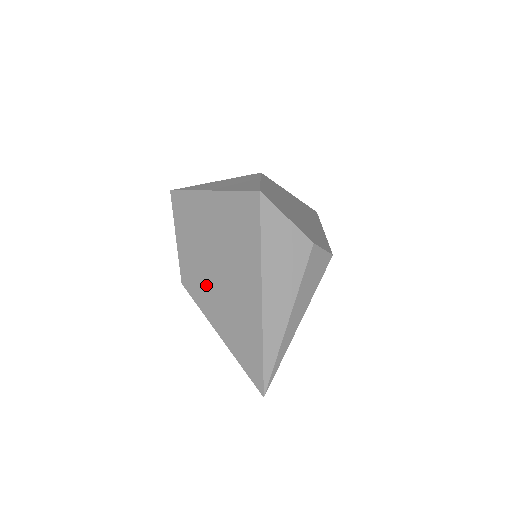
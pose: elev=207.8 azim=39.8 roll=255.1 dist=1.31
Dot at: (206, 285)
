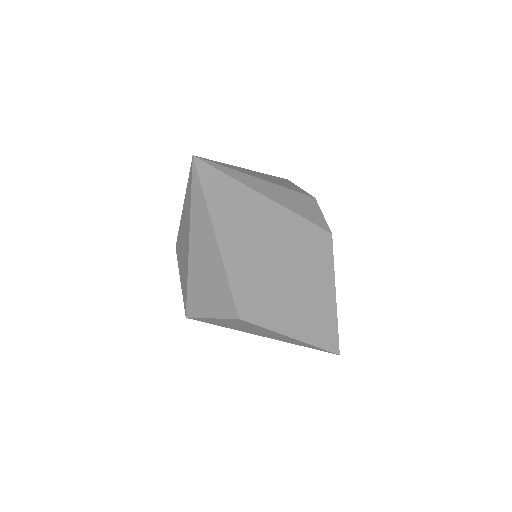
Dot at: occluded
